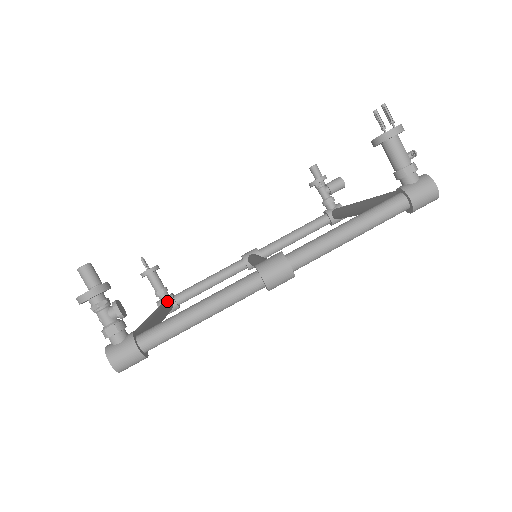
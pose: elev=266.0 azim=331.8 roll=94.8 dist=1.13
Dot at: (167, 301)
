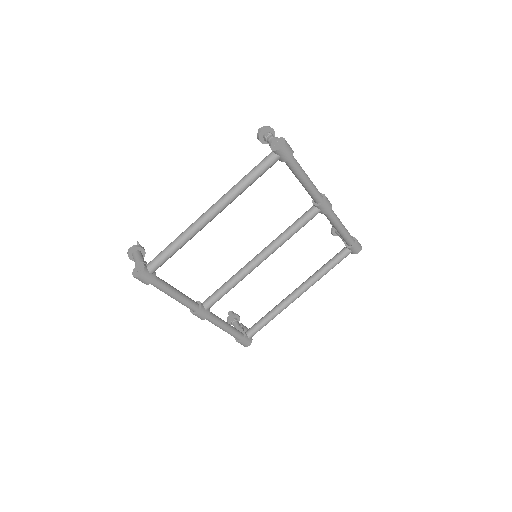
Dot at: occluded
